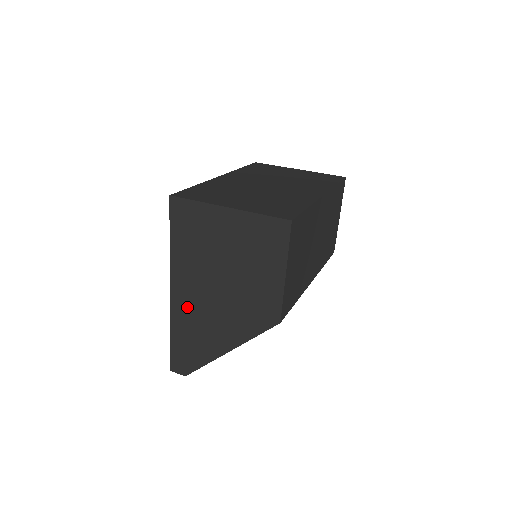
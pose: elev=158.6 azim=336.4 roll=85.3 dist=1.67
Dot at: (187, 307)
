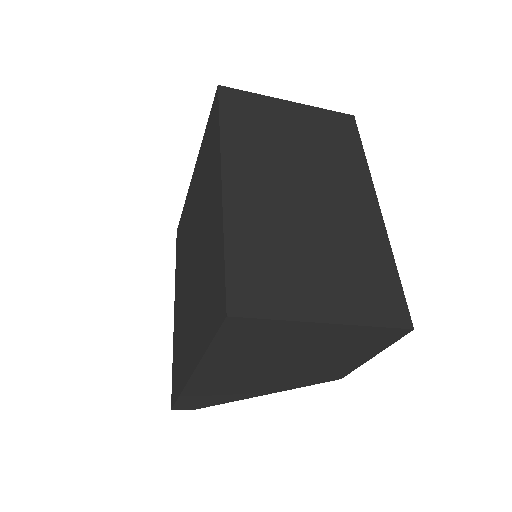
Dot at: (216, 381)
